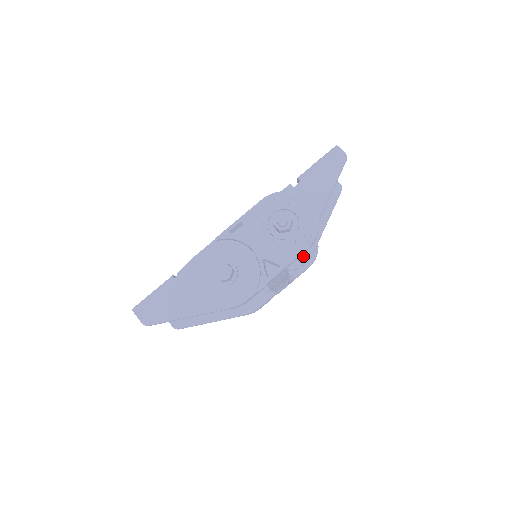
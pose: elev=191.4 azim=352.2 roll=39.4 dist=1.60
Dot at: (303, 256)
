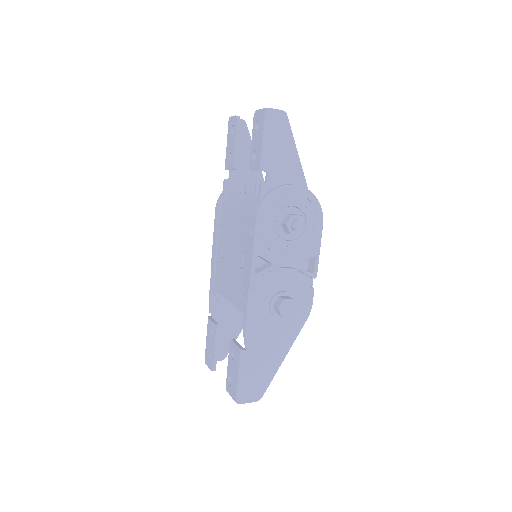
Dot at: occluded
